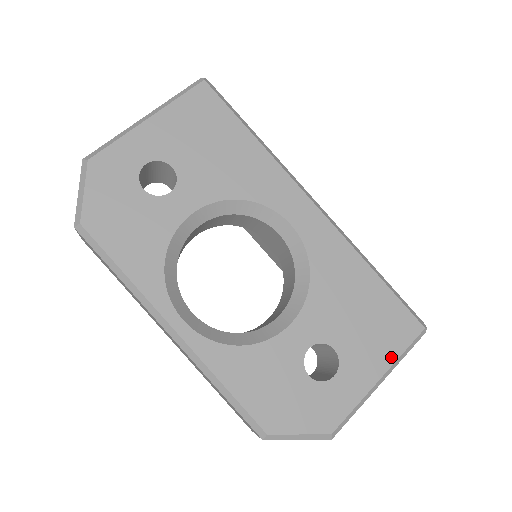
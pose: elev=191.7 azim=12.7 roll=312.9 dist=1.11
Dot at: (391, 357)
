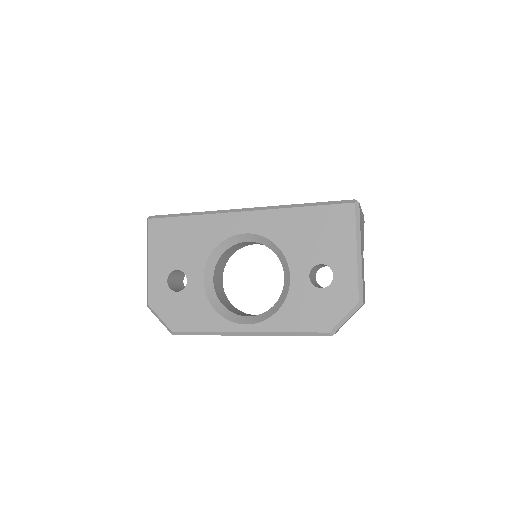
Dot at: (352, 236)
